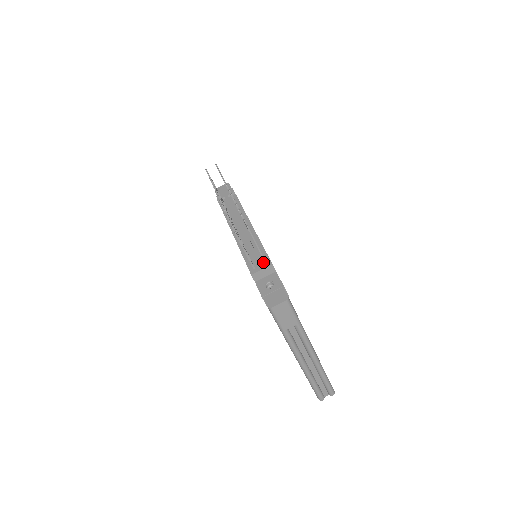
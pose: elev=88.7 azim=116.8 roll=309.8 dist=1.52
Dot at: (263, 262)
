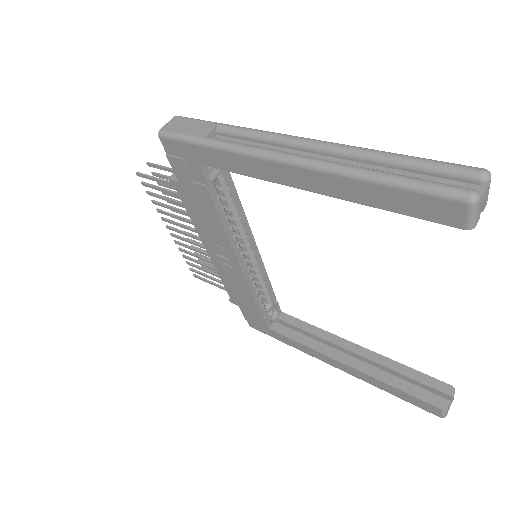
Dot at: occluded
